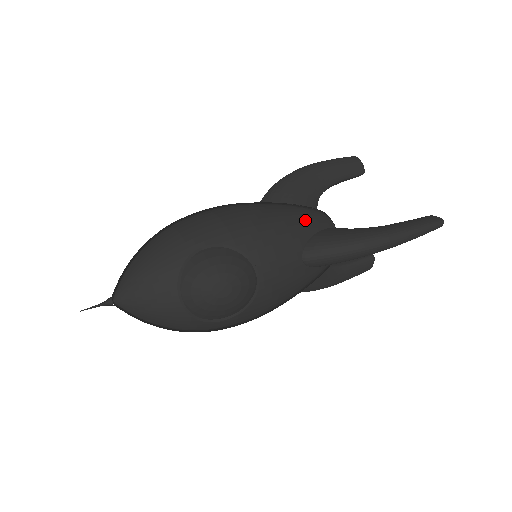
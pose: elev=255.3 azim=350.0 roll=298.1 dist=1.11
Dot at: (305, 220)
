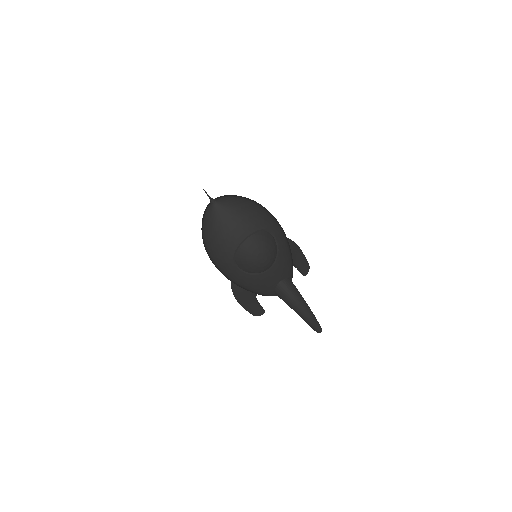
Dot at: occluded
